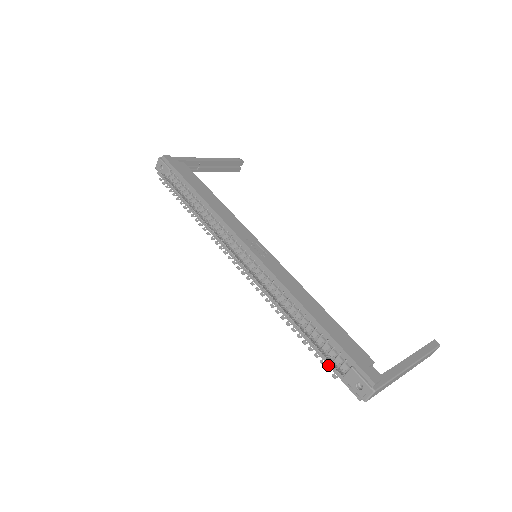
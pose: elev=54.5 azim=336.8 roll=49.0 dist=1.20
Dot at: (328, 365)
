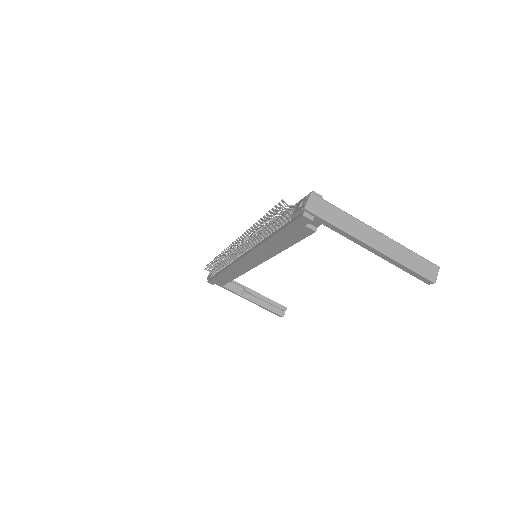
Dot at: (284, 228)
